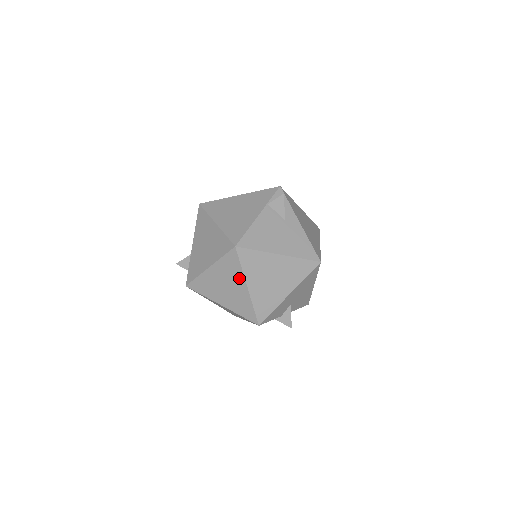
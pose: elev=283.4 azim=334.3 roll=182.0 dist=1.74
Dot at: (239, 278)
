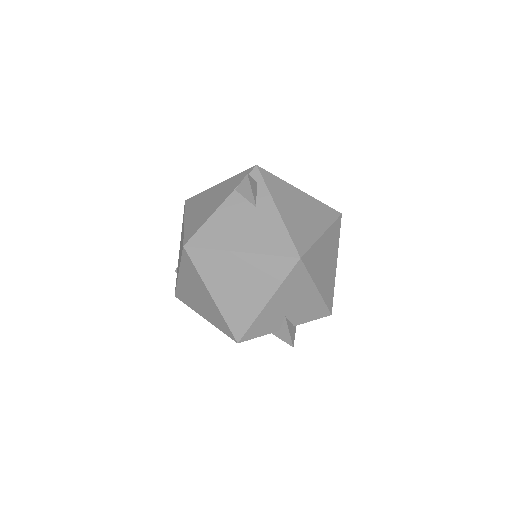
Dot at: (201, 285)
